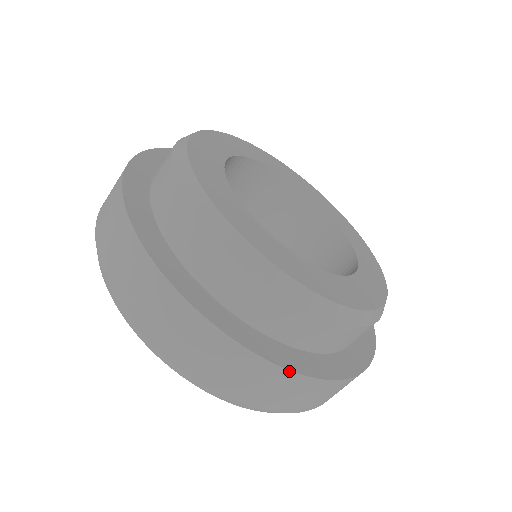
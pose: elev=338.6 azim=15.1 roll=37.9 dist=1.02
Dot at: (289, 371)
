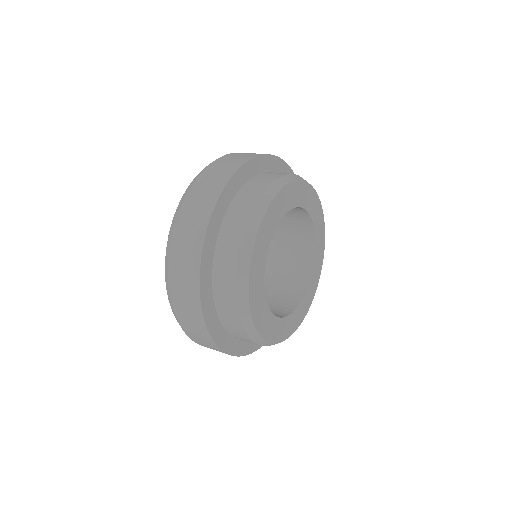
Dot at: occluded
